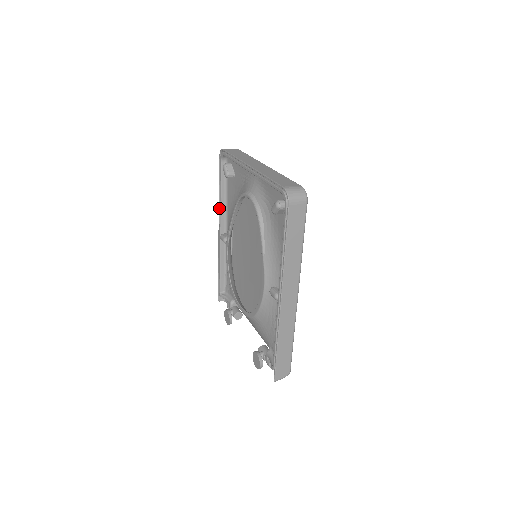
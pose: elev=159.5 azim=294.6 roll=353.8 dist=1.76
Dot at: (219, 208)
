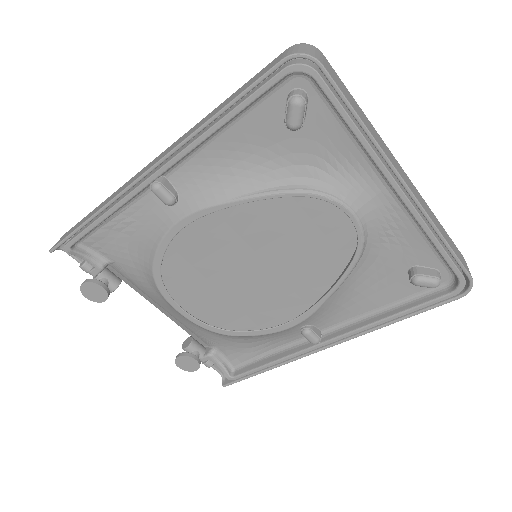
Dot at: (188, 141)
